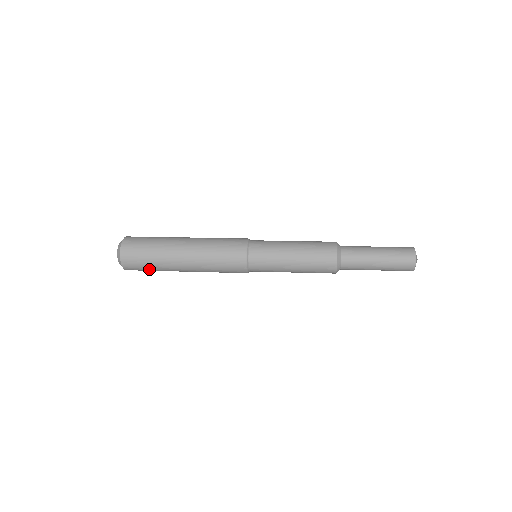
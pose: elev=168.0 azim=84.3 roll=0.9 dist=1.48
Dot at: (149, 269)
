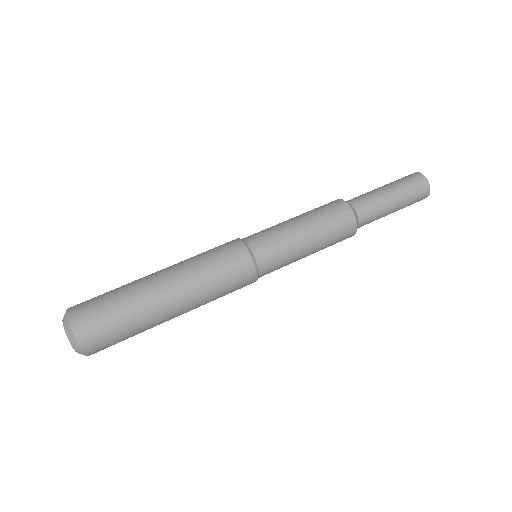
Dot at: occluded
